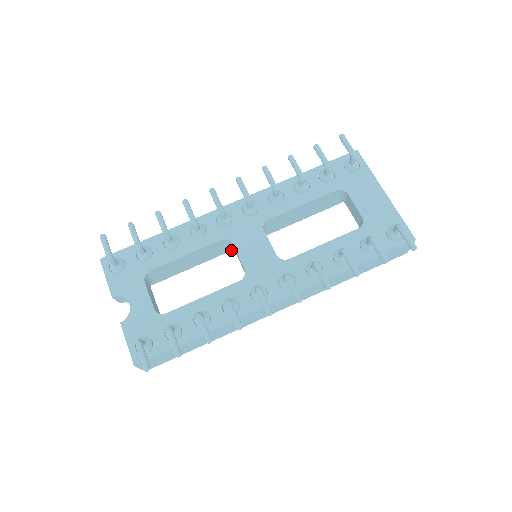
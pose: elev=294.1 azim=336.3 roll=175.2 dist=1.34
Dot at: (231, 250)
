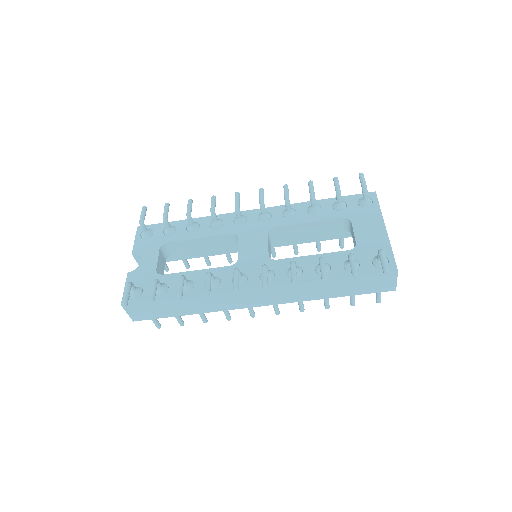
Dot at: occluded
